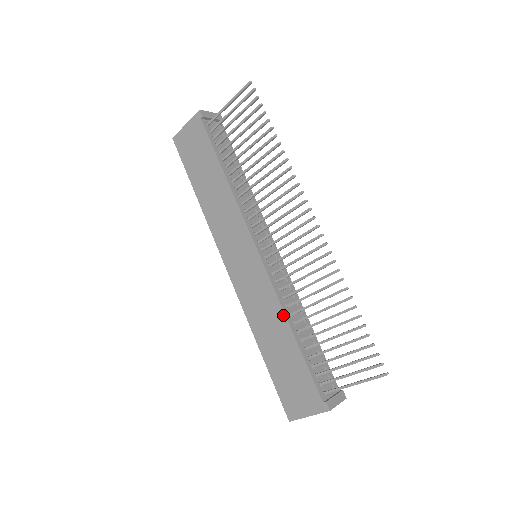
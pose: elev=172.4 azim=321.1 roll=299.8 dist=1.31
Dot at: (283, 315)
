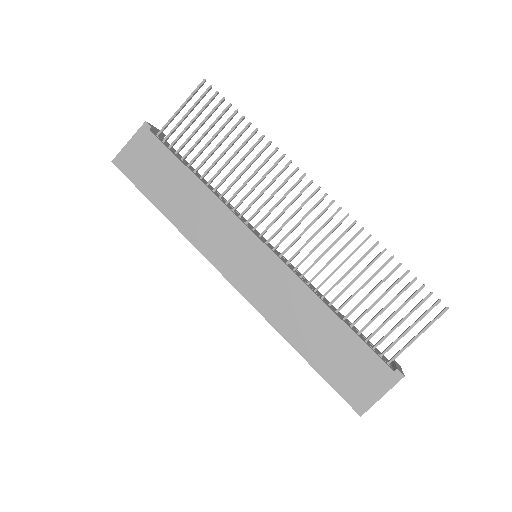
Dot at: (317, 299)
